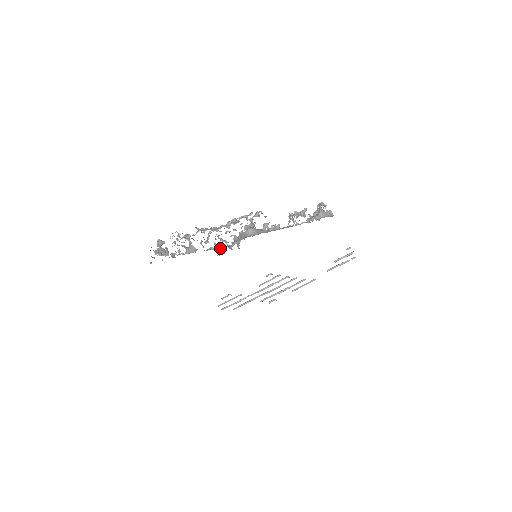
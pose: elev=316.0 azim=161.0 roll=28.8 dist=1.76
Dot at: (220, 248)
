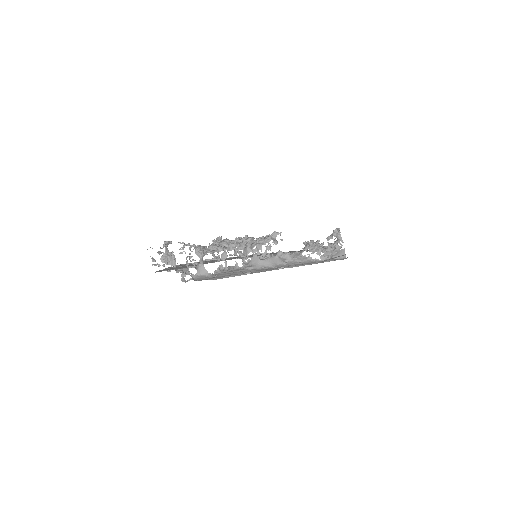
Dot at: (225, 250)
